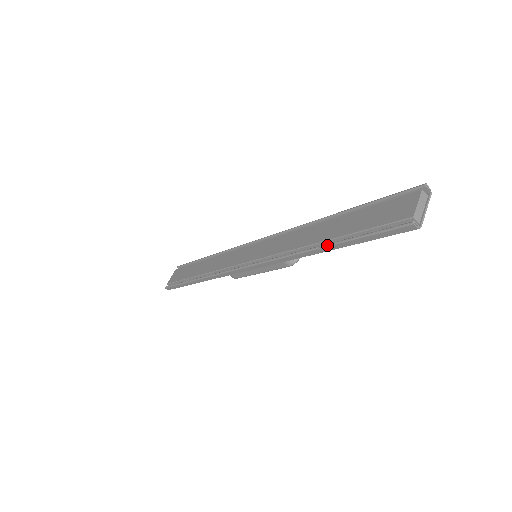
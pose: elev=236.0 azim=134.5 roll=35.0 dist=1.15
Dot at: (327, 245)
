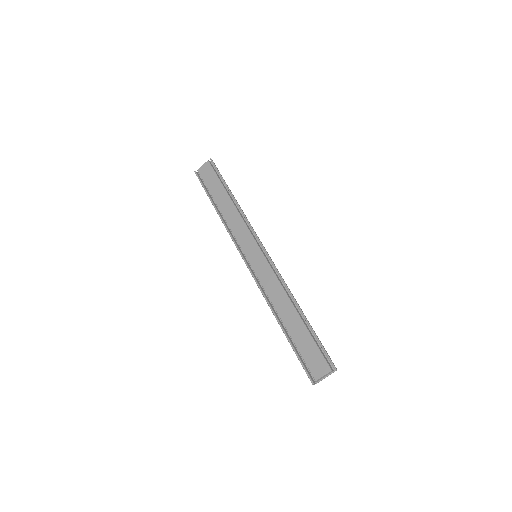
Dot at: (283, 331)
